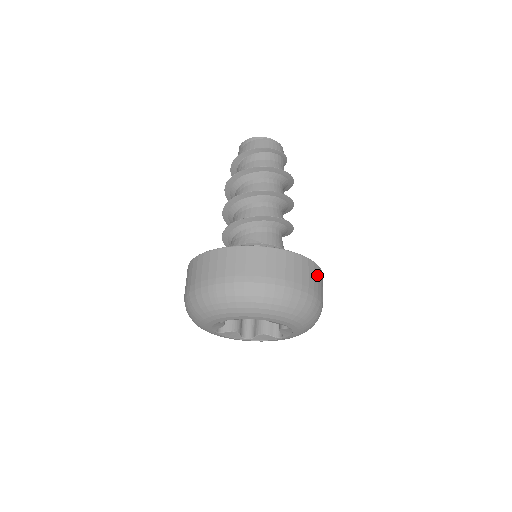
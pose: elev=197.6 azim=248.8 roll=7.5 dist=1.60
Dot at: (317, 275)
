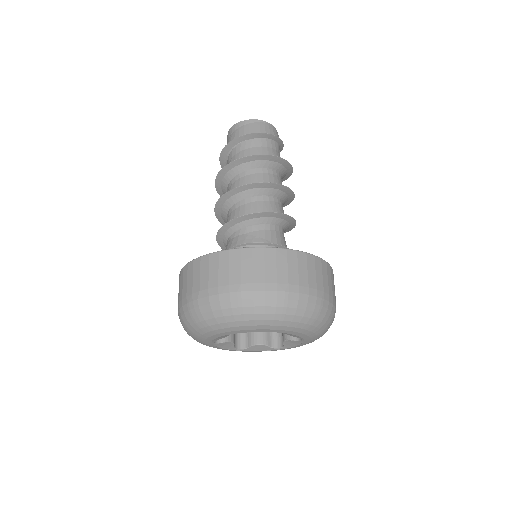
Dot at: occluded
